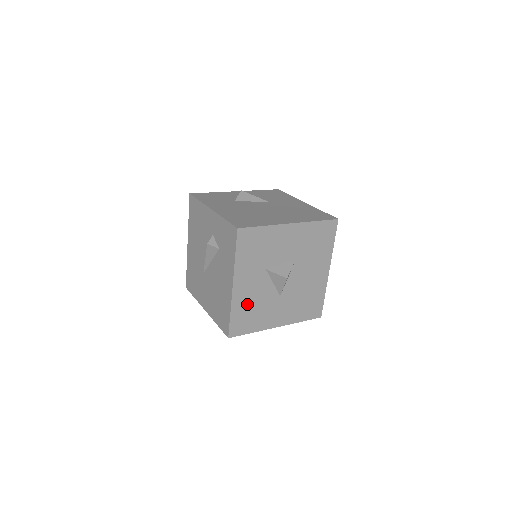
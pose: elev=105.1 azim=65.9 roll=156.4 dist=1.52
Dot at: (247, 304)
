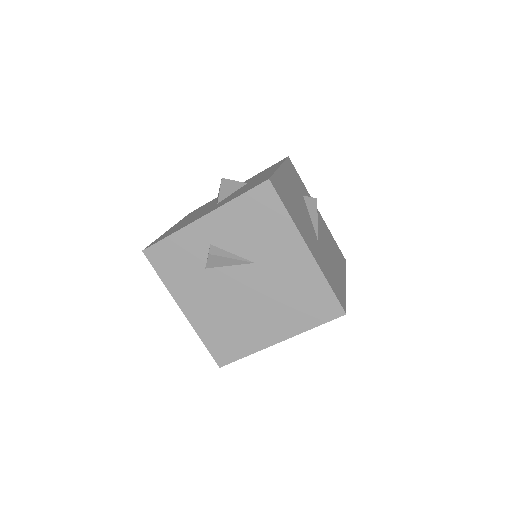
Dot at: occluded
